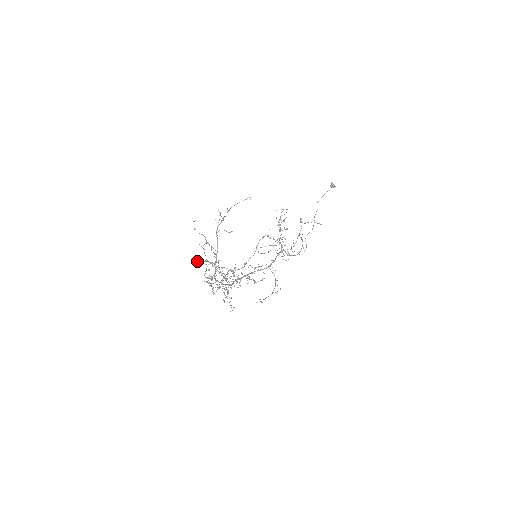
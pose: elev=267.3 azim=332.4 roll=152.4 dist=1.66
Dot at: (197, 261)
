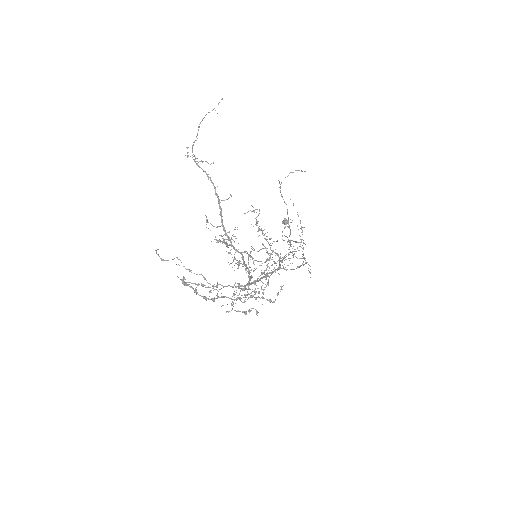
Dot at: occluded
